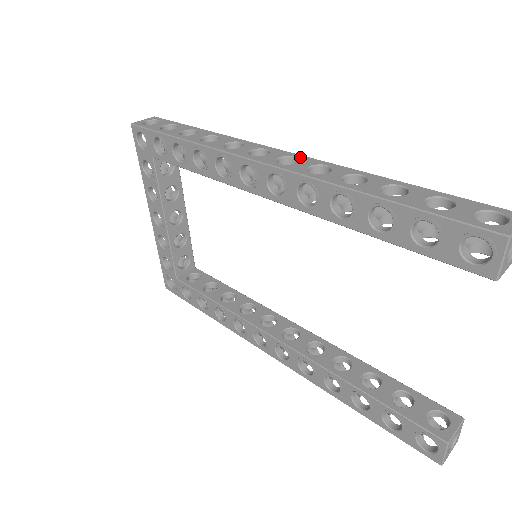
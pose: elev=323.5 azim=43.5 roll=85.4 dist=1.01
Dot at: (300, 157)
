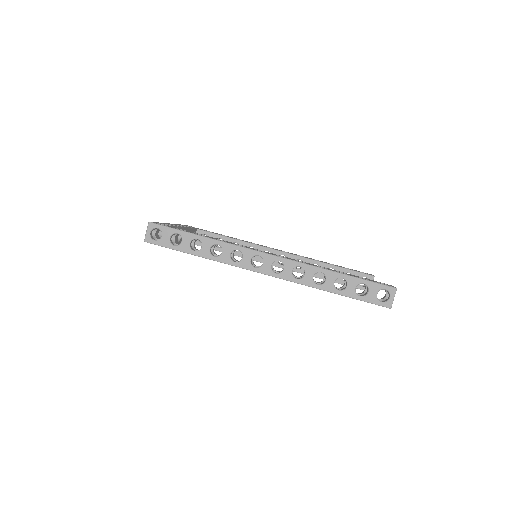
Dot at: (282, 261)
